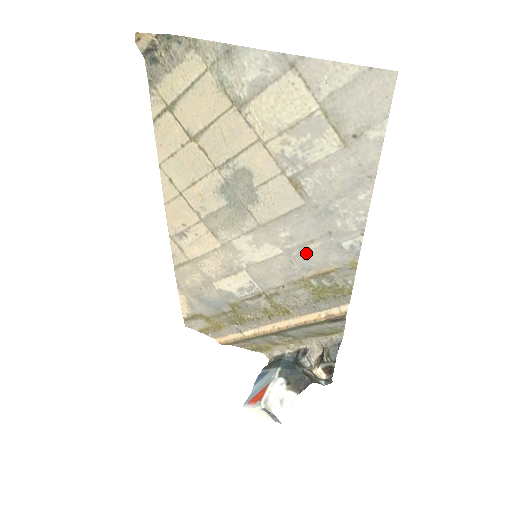
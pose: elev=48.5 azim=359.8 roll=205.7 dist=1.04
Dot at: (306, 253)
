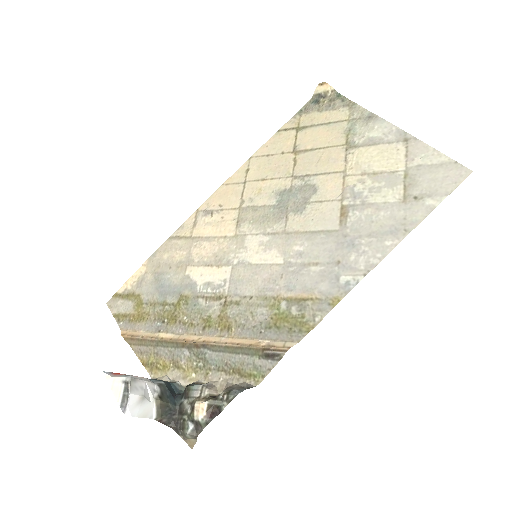
Dot at: (302, 273)
